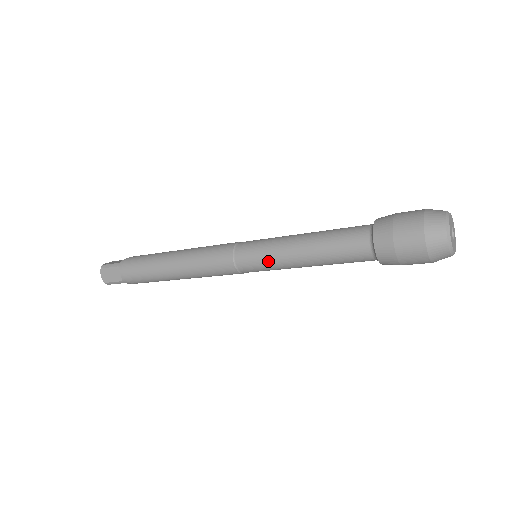
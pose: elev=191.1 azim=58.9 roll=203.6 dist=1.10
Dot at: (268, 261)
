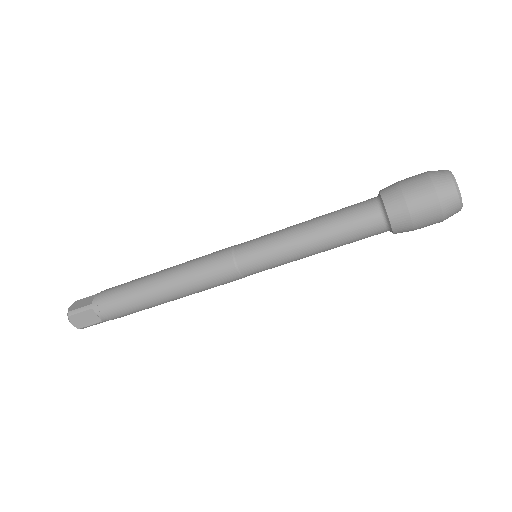
Dot at: (277, 261)
